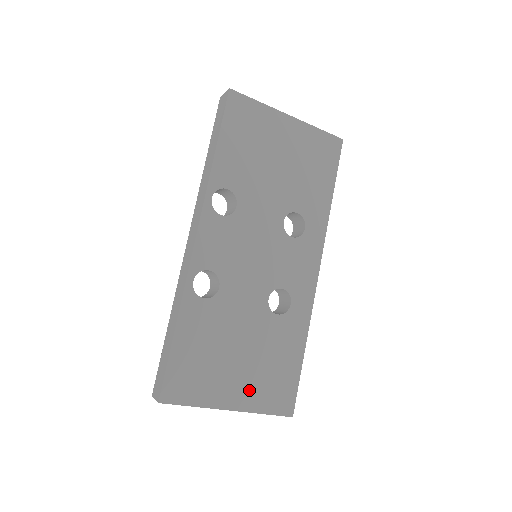
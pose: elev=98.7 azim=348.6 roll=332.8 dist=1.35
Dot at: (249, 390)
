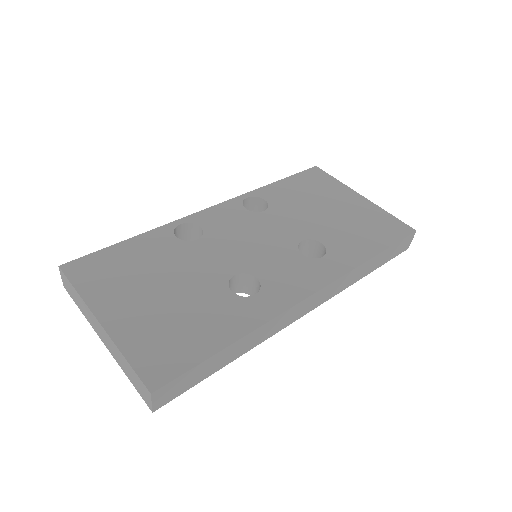
Dot at: (136, 323)
